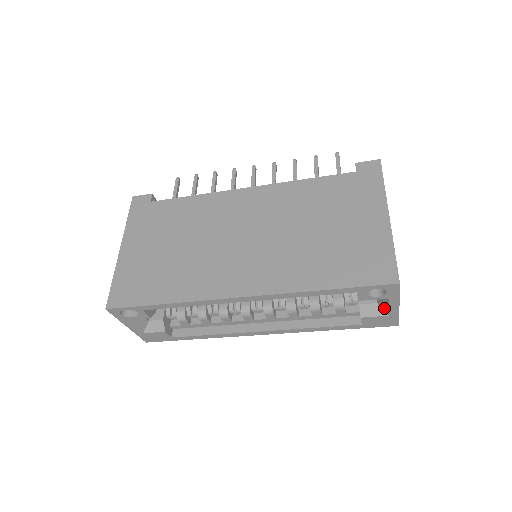
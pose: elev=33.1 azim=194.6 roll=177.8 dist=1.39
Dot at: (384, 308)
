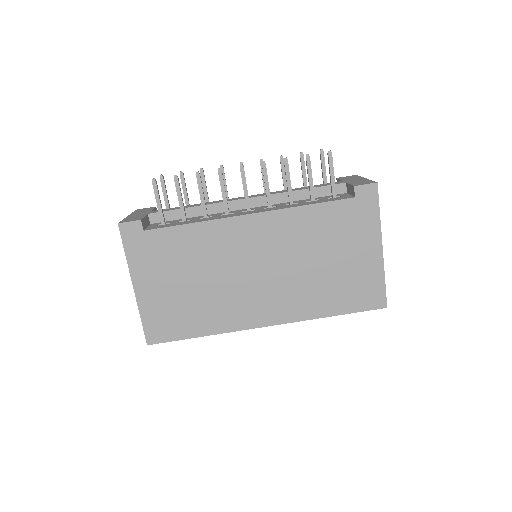
Dot at: occluded
